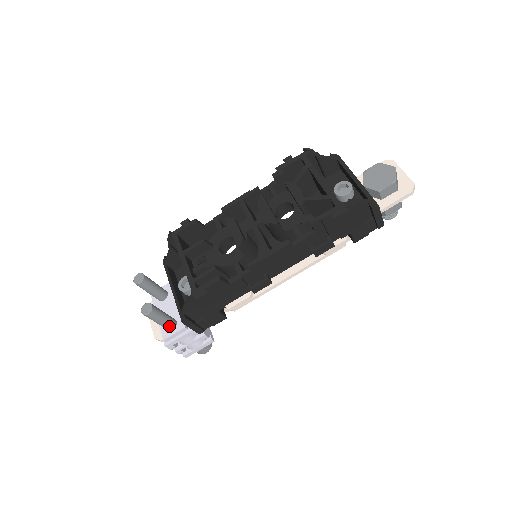
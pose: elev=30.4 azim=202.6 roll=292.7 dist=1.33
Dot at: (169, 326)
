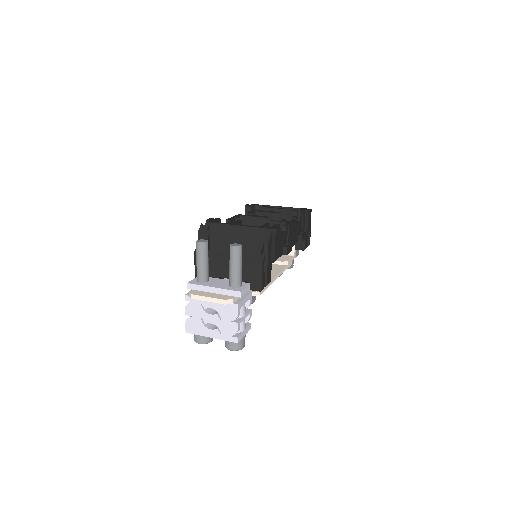
Dot at: (241, 279)
